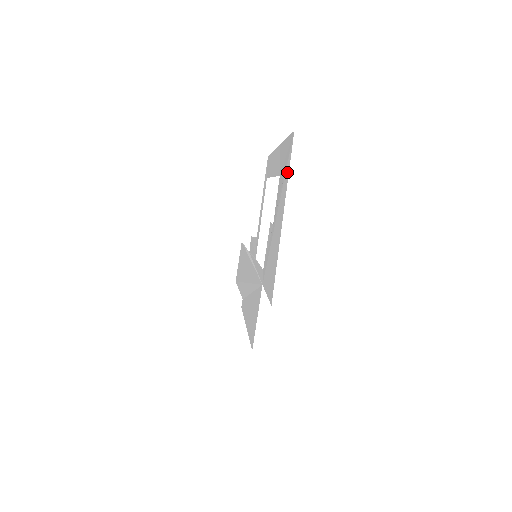
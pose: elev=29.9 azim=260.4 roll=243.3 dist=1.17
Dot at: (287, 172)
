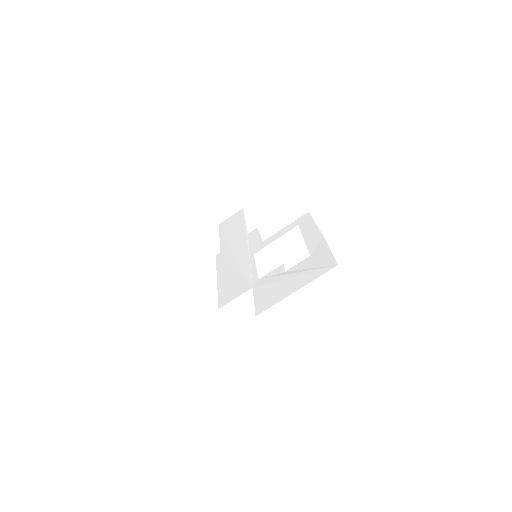
Dot at: (318, 274)
